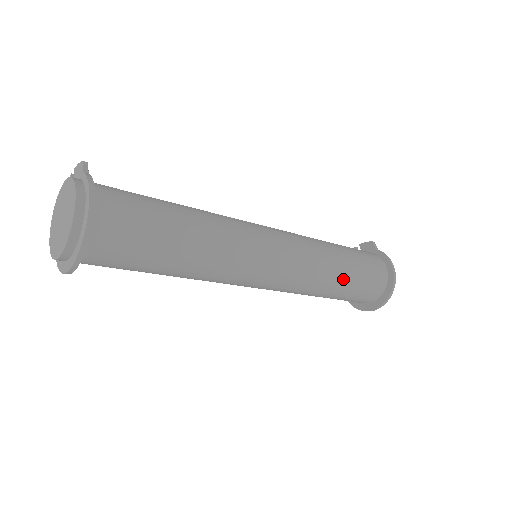
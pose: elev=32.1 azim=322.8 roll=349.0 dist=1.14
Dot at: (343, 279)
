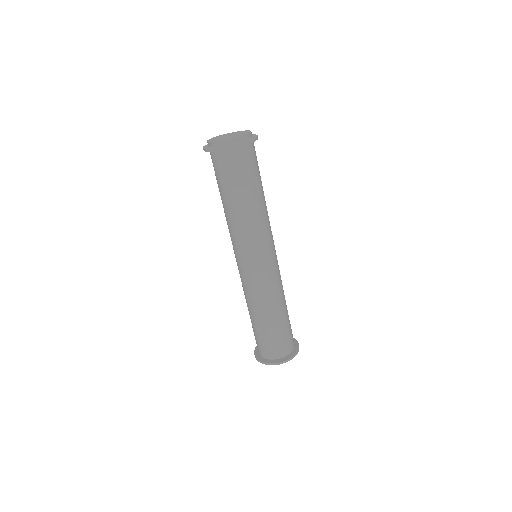
Dot at: (281, 315)
